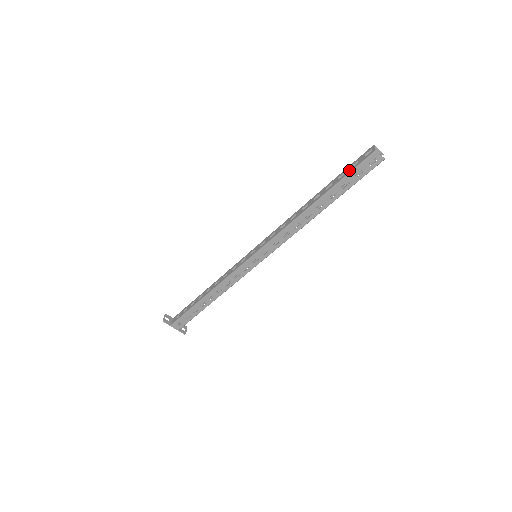
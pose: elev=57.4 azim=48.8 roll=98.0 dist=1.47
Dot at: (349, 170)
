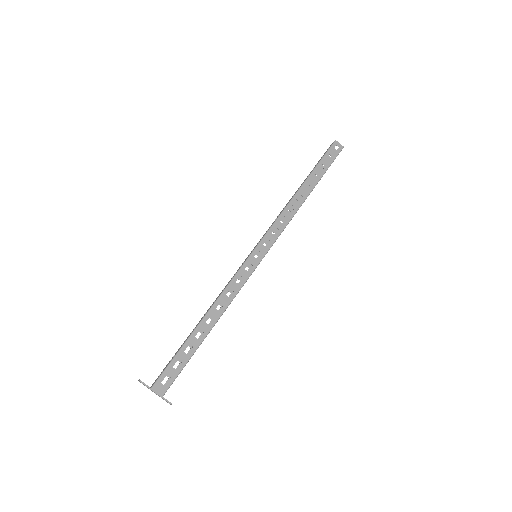
Dot at: (321, 159)
